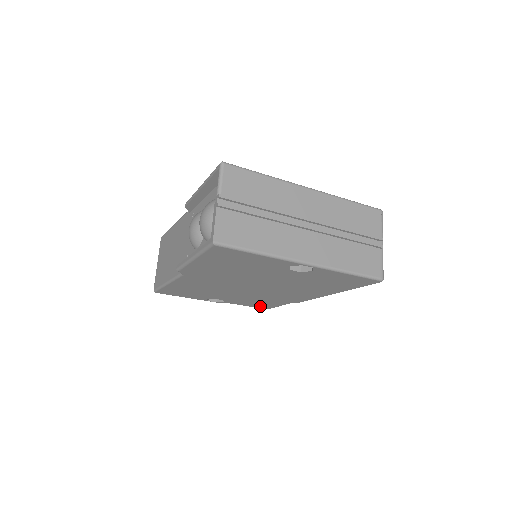
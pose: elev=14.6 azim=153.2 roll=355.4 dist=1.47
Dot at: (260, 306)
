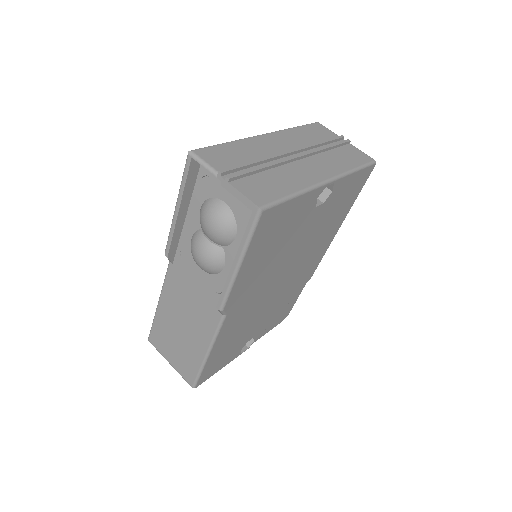
Dot at: (281, 318)
